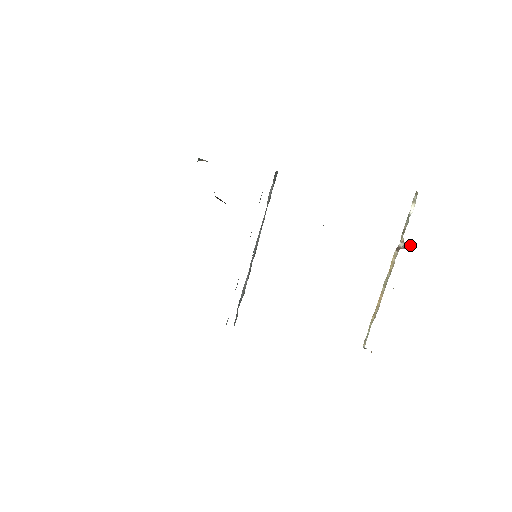
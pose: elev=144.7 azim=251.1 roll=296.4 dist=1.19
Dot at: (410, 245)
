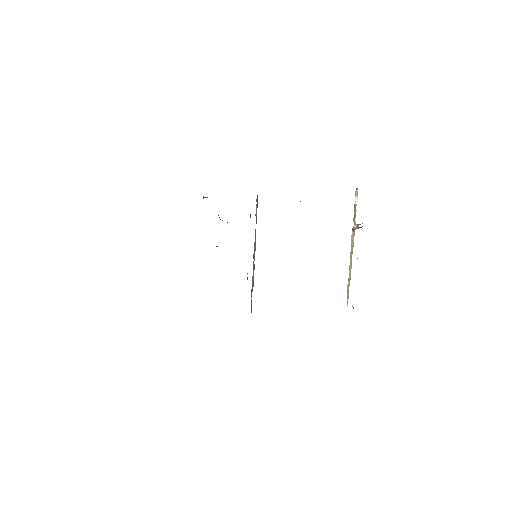
Dot at: (362, 226)
